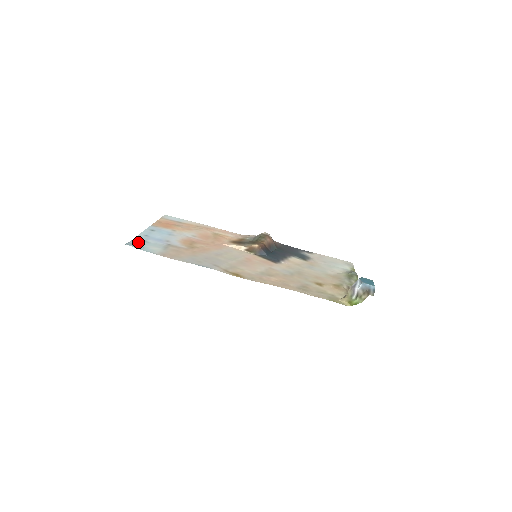
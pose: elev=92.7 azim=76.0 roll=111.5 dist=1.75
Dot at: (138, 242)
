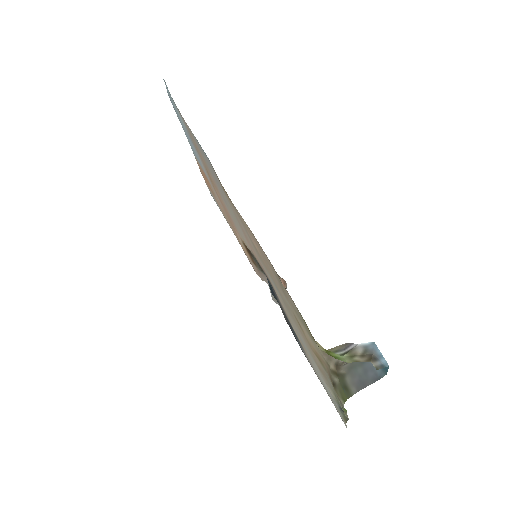
Dot at: occluded
